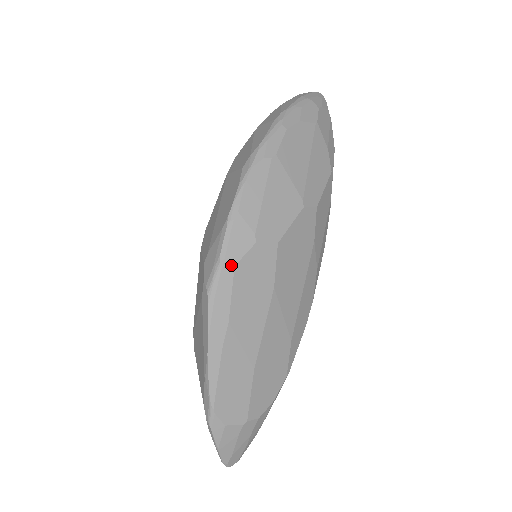
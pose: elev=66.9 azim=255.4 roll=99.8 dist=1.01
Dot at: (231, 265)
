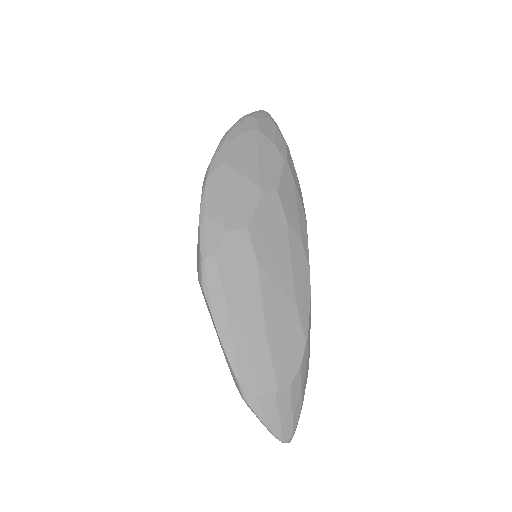
Dot at: (211, 256)
